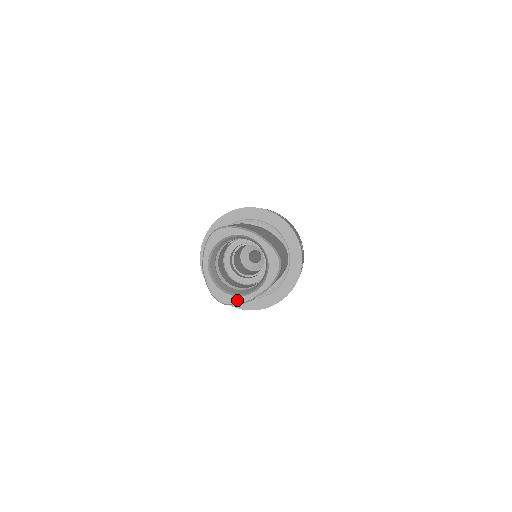
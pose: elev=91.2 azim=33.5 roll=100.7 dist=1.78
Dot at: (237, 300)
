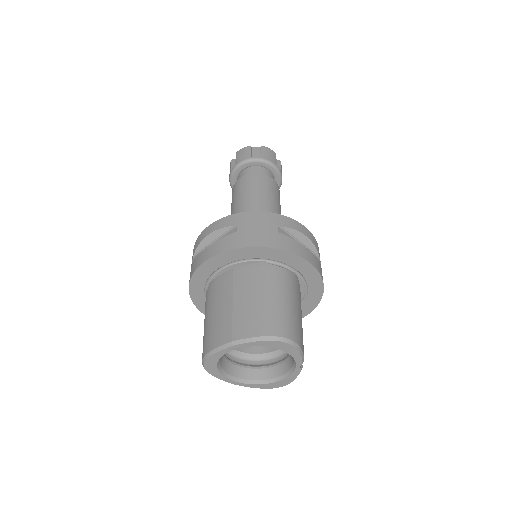
Dot at: (290, 379)
